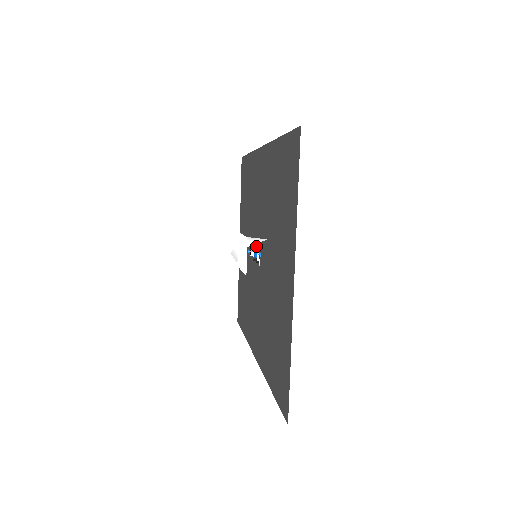
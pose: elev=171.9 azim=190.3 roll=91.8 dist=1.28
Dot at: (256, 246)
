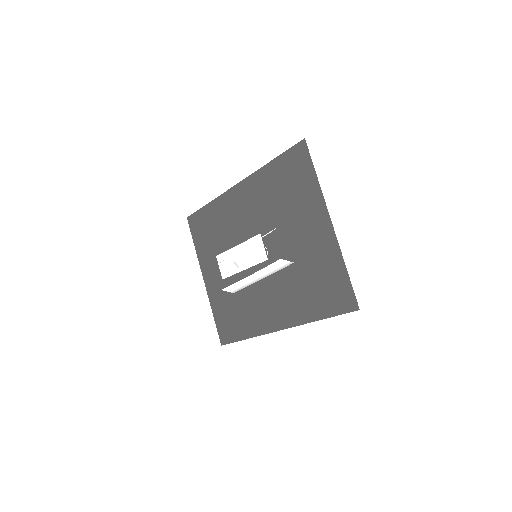
Dot at: occluded
